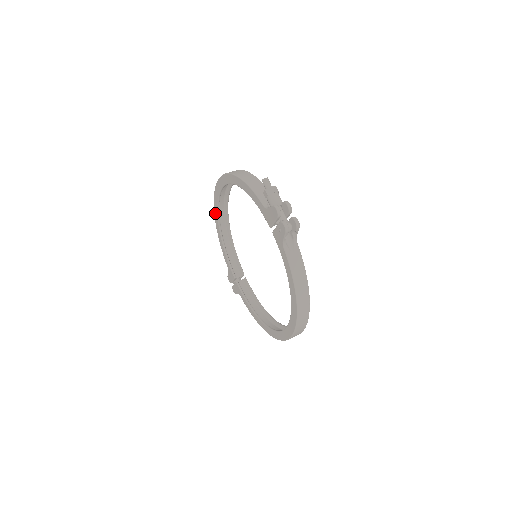
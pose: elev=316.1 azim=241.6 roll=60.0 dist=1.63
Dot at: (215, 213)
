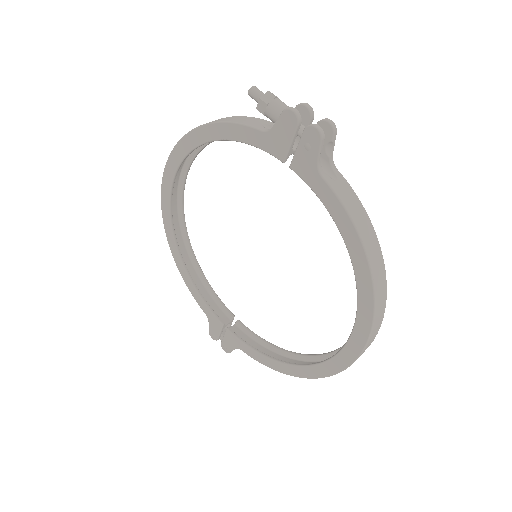
Dot at: (168, 236)
